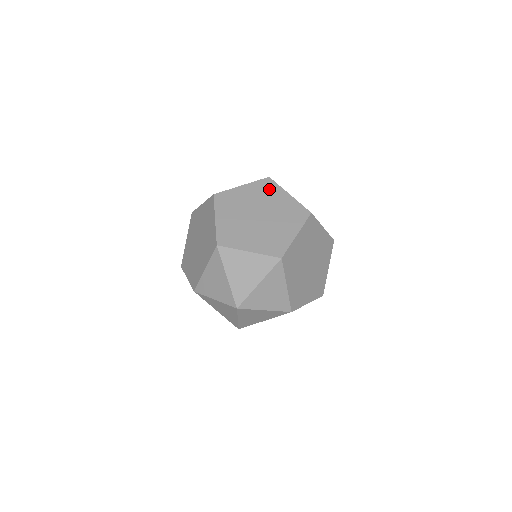
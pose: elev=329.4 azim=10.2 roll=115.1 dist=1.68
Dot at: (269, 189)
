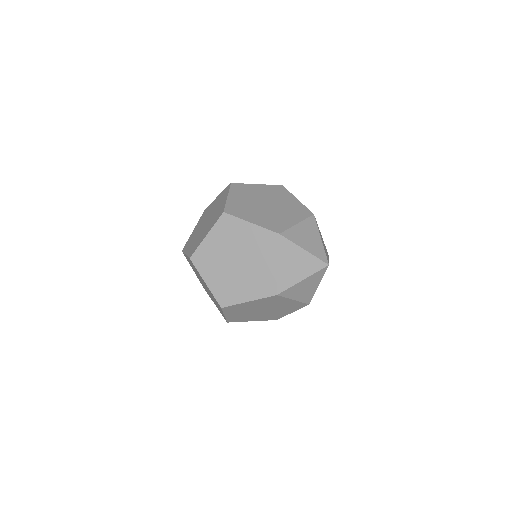
Dot at: (244, 189)
